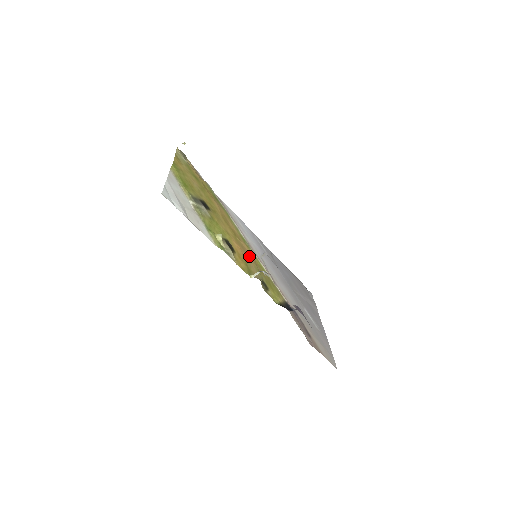
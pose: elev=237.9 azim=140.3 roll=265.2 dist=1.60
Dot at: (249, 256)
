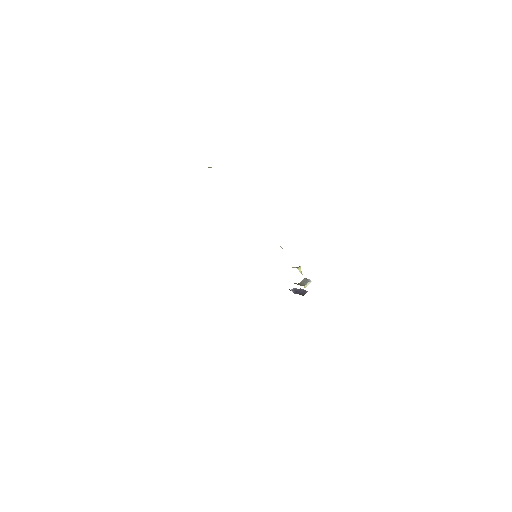
Dot at: occluded
